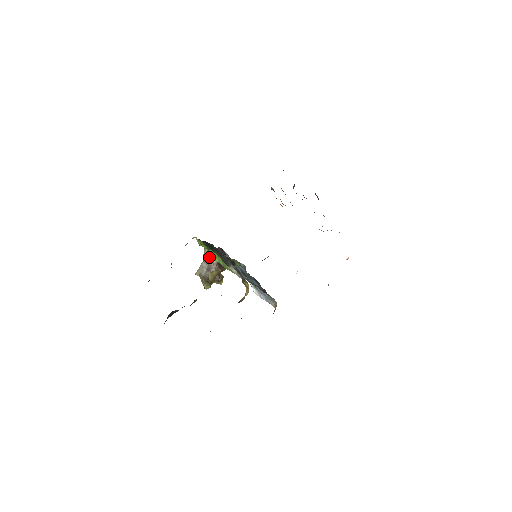
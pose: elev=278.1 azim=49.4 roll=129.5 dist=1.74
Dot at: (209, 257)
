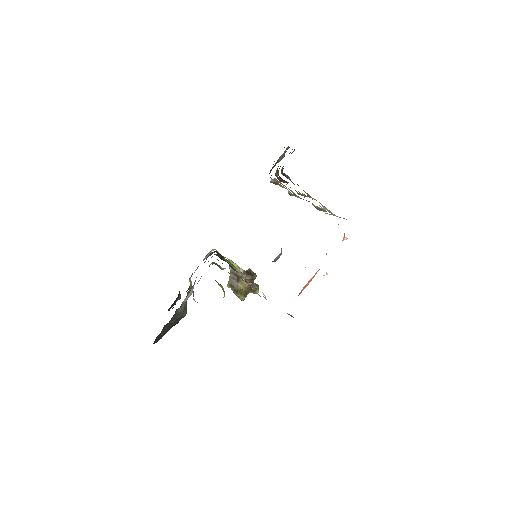
Dot at: occluded
